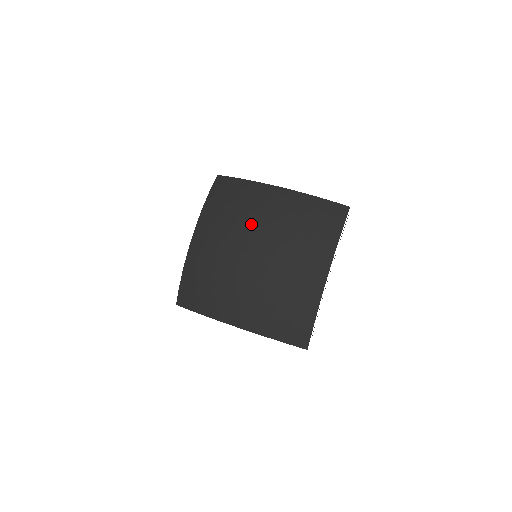
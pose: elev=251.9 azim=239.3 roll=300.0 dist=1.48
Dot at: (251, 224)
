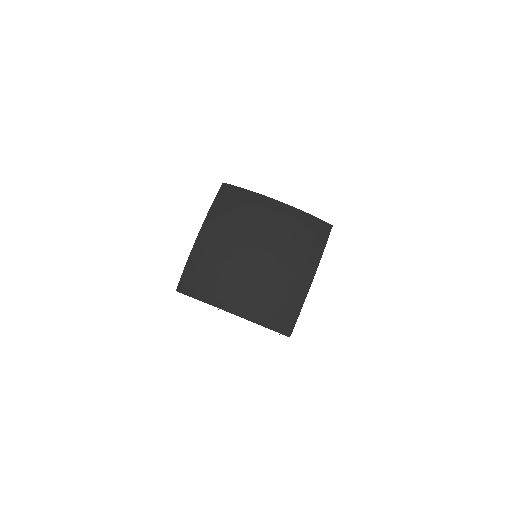
Dot at: (255, 229)
